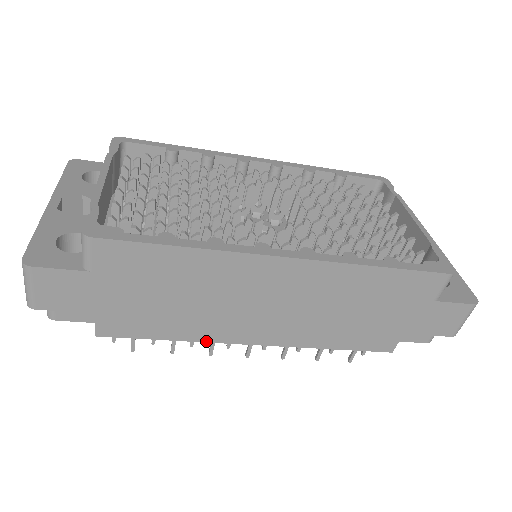
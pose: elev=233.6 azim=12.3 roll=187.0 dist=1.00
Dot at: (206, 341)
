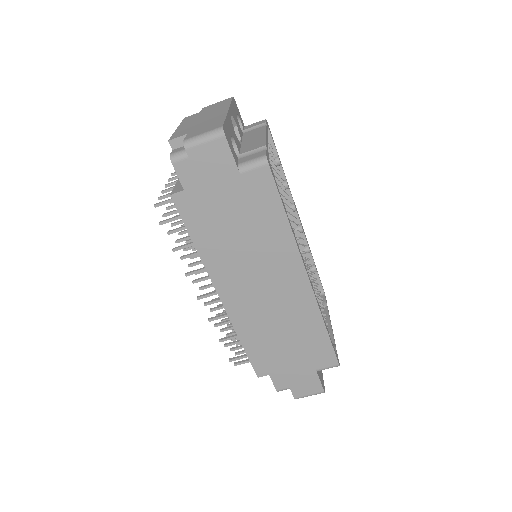
Dot at: (206, 266)
